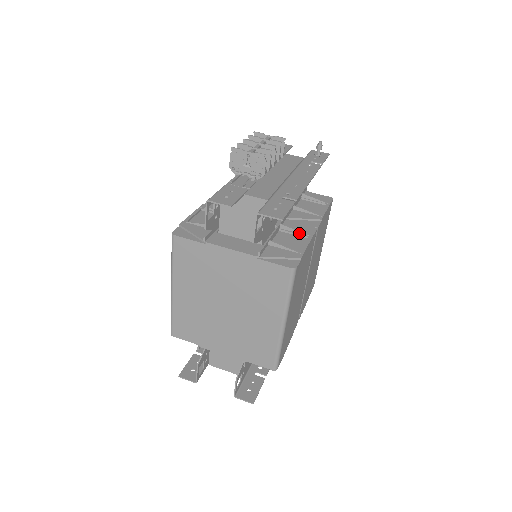
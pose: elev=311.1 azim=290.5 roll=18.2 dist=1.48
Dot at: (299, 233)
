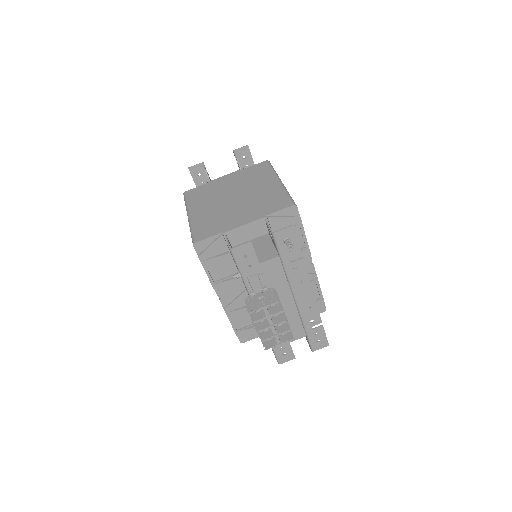
Dot at: occluded
